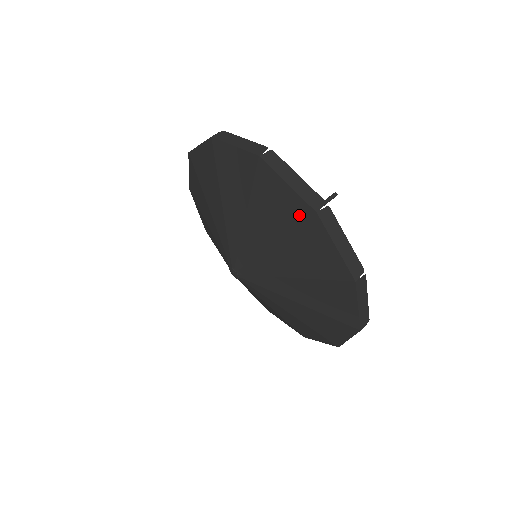
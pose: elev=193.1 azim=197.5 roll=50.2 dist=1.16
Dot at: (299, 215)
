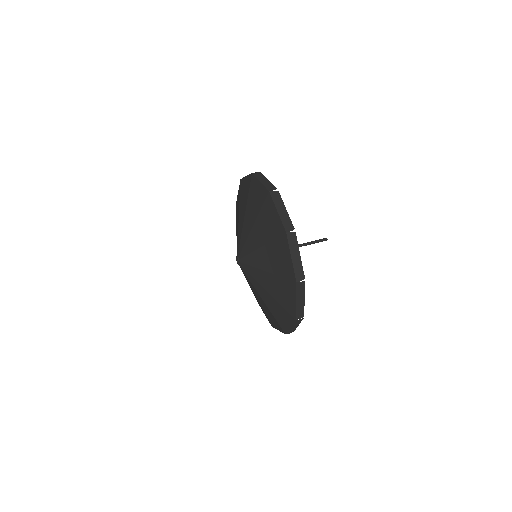
Dot at: (288, 275)
